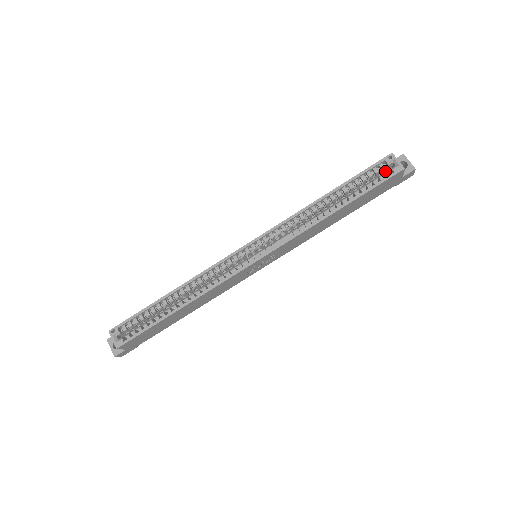
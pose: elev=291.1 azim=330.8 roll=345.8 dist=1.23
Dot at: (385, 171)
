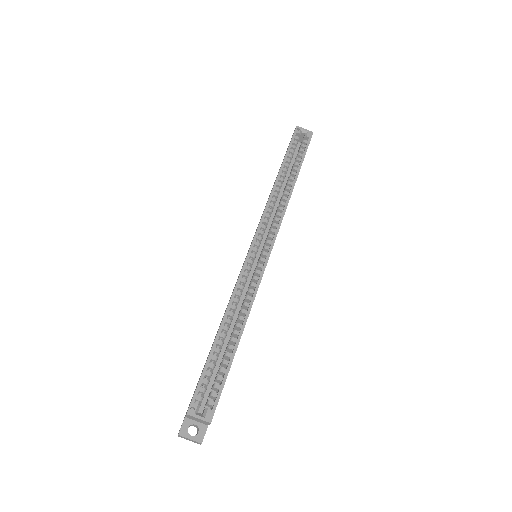
Dot at: occluded
